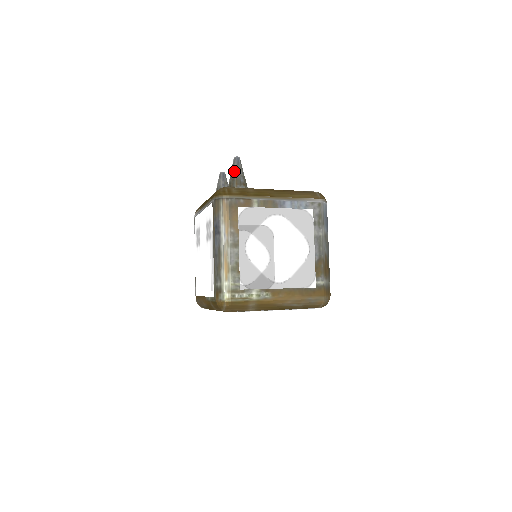
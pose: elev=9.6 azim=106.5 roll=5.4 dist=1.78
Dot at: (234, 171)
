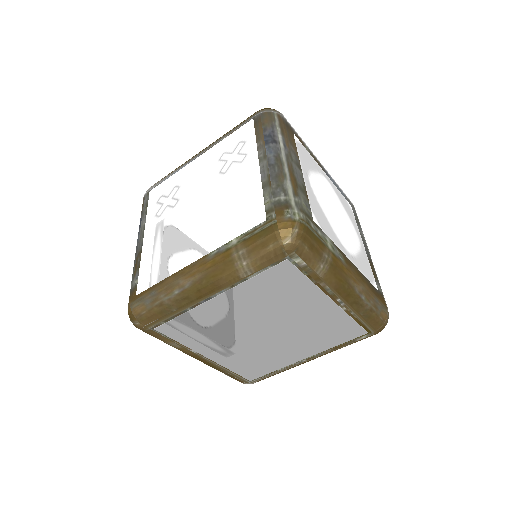
Dot at: occluded
